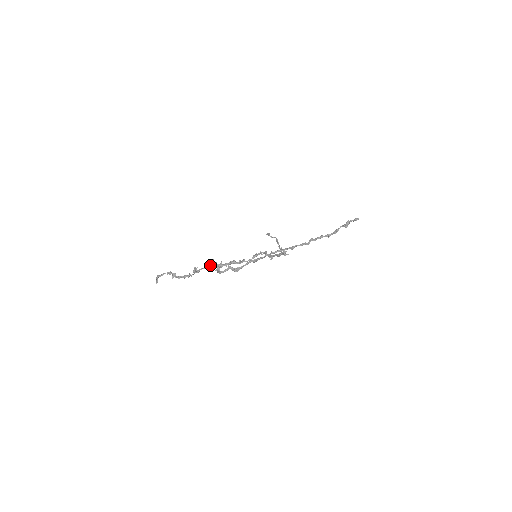
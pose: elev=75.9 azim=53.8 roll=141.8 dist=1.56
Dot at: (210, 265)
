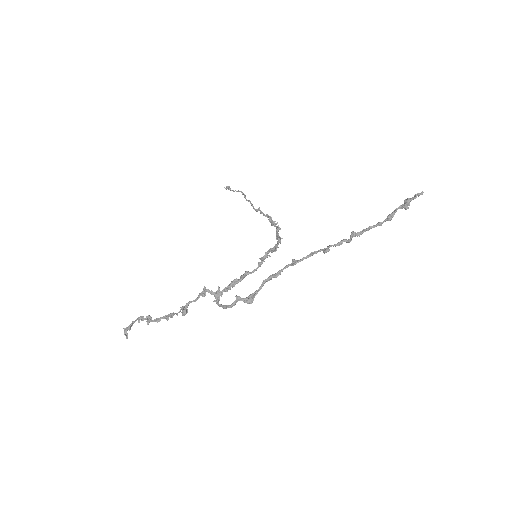
Dot at: (202, 296)
